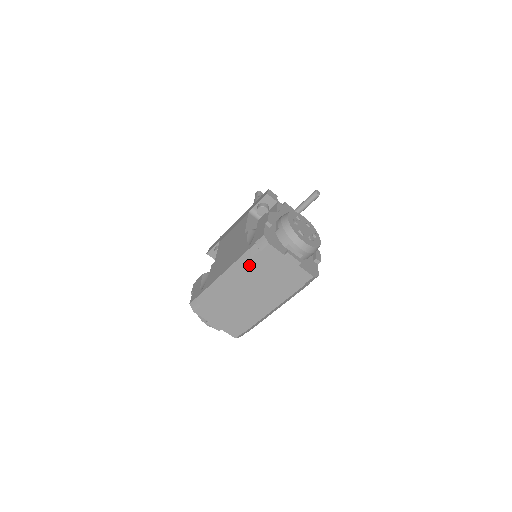
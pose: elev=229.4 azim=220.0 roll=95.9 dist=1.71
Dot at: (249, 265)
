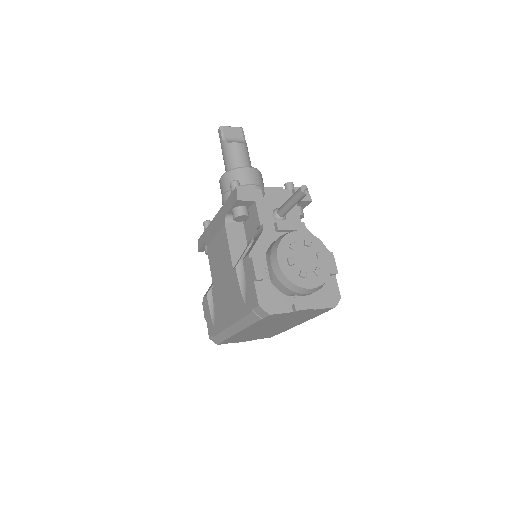
Dot at: (256, 324)
